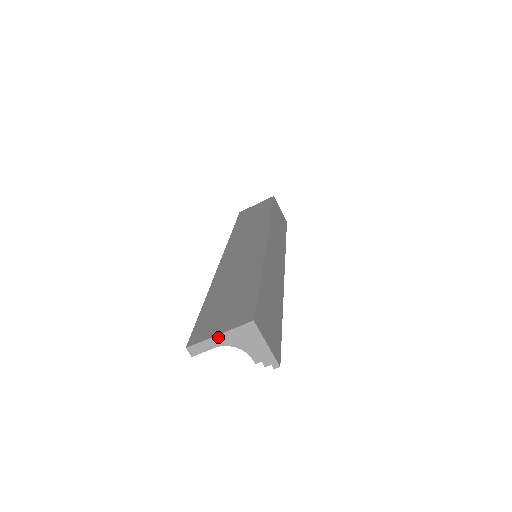
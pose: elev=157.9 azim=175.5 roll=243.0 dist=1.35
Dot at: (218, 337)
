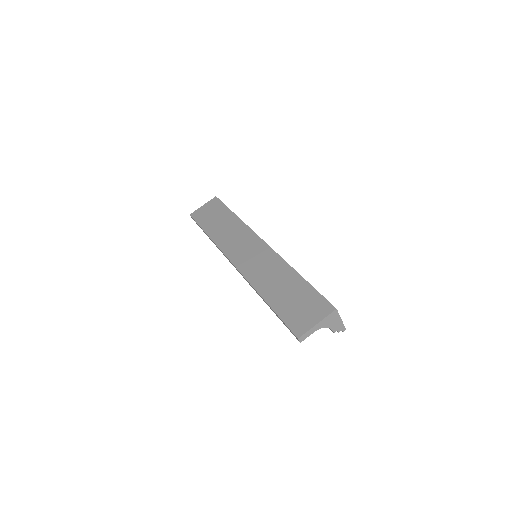
Dot at: (317, 325)
